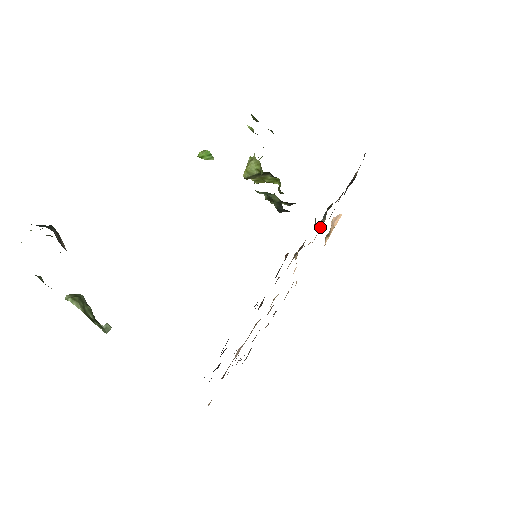
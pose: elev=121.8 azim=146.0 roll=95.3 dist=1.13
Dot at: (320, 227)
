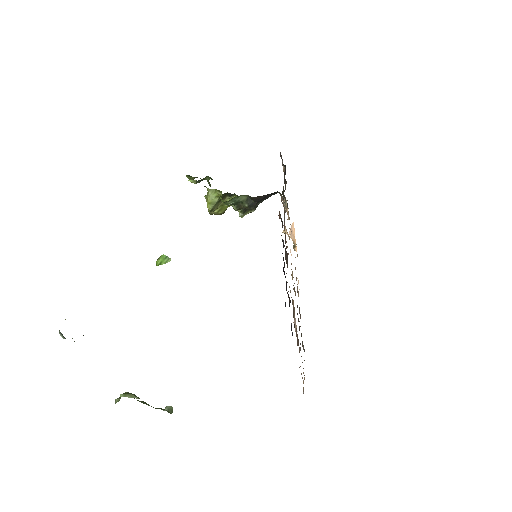
Dot at: occluded
